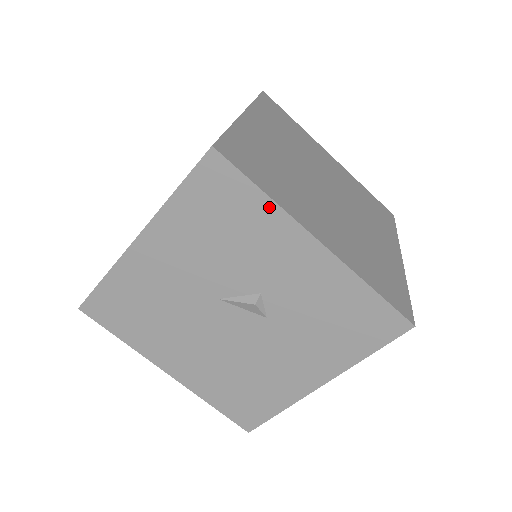
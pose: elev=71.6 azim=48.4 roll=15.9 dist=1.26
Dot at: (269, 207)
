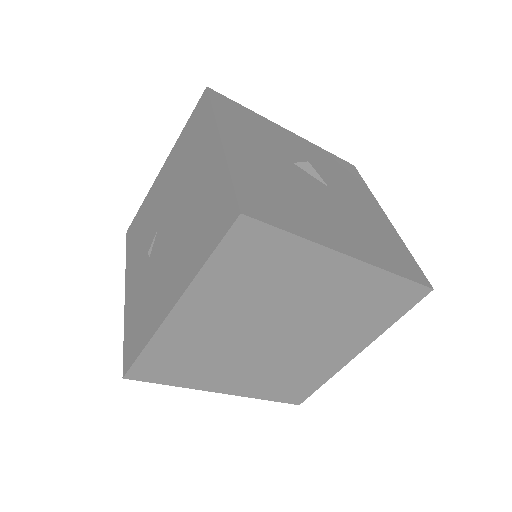
Dot at: occluded
